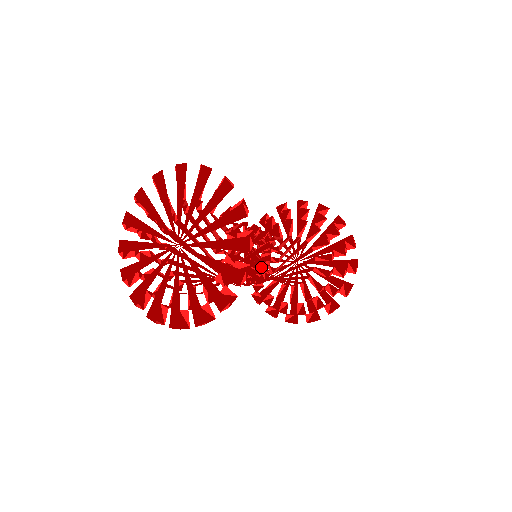
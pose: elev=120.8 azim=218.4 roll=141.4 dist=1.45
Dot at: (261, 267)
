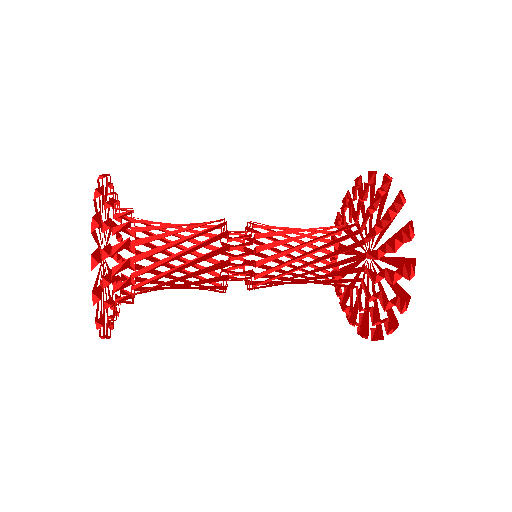
Dot at: (226, 281)
